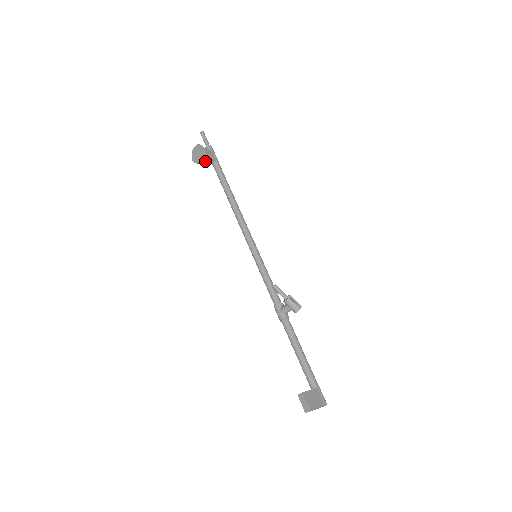
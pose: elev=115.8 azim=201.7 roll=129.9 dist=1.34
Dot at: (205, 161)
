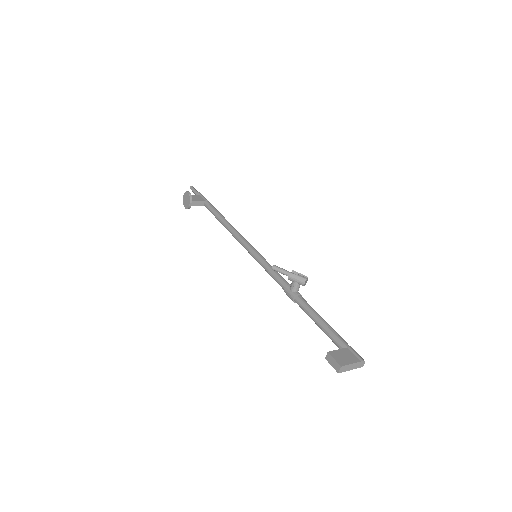
Dot at: (195, 204)
